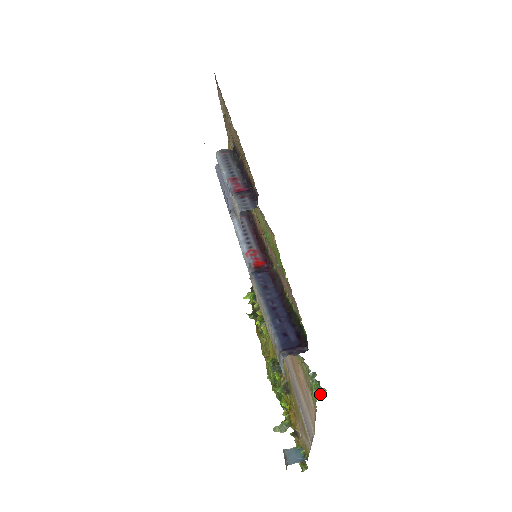
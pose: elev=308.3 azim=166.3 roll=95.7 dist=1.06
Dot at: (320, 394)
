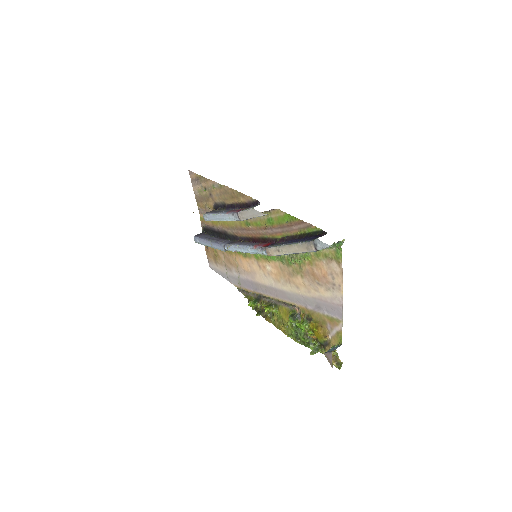
Dot at: occluded
